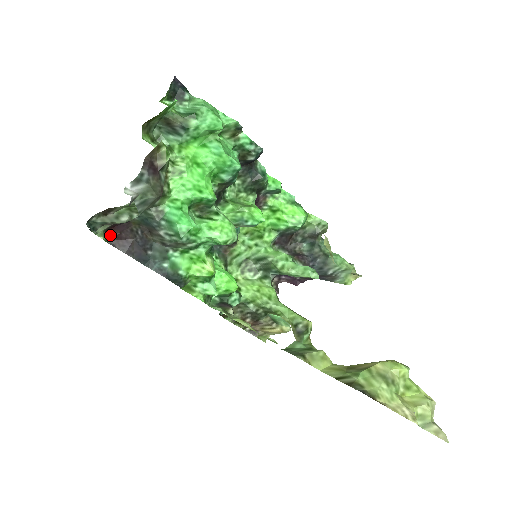
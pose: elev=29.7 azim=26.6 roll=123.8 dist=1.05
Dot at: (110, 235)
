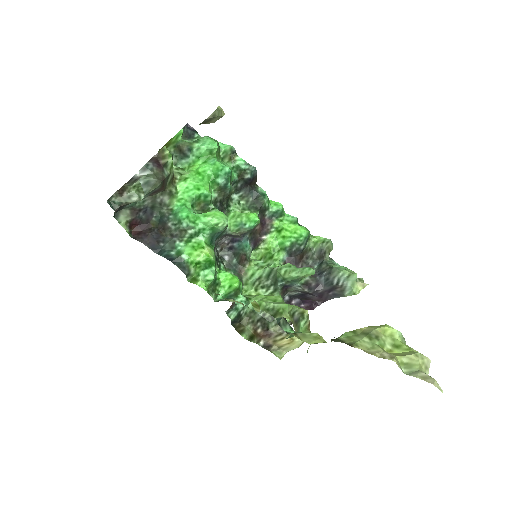
Dot at: (134, 232)
